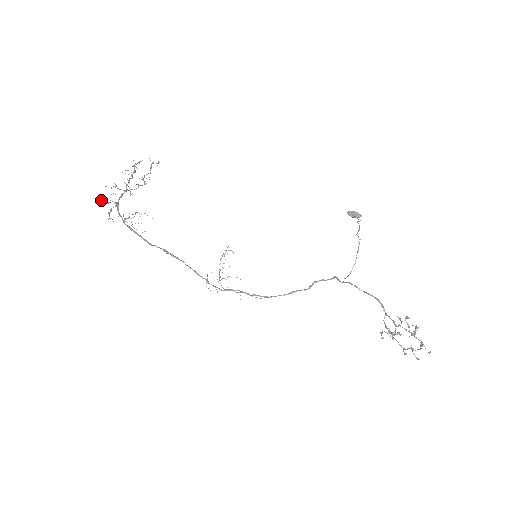
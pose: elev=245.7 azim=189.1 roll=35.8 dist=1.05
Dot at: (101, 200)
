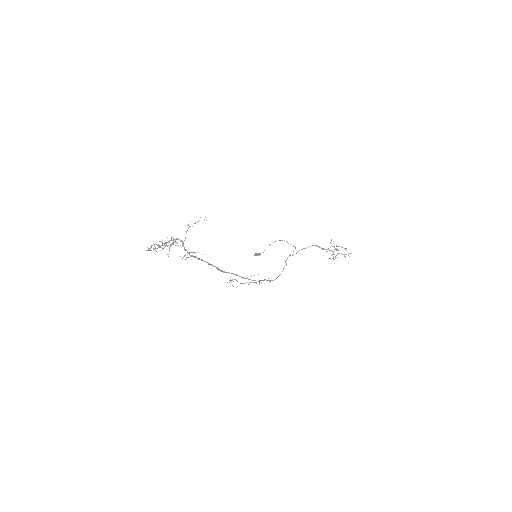
Dot at: occluded
